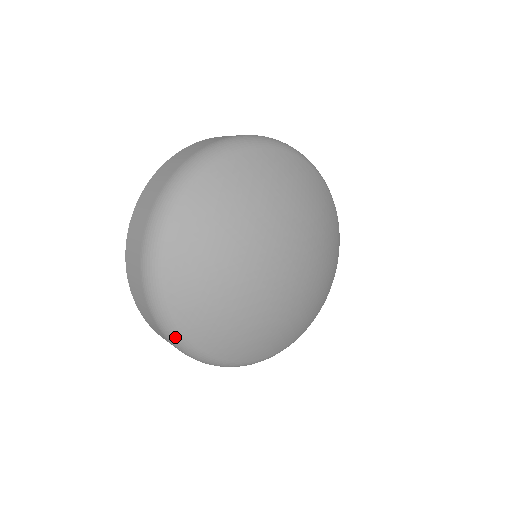
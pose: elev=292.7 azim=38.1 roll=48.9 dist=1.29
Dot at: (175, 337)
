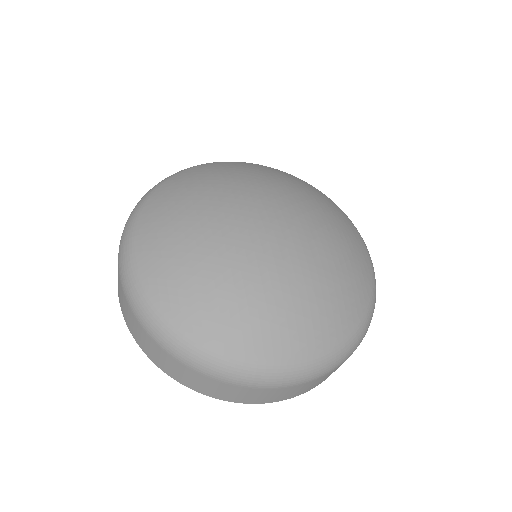
Dot at: (125, 250)
